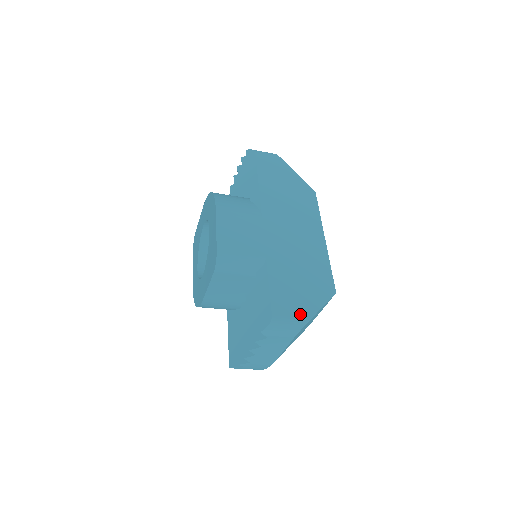
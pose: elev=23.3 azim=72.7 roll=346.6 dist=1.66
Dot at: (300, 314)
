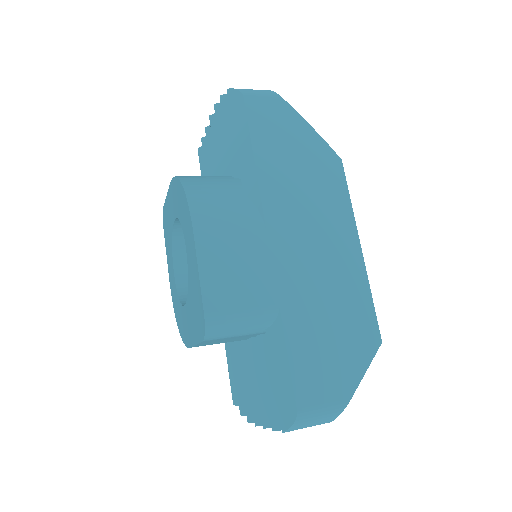
Dot at: (336, 395)
